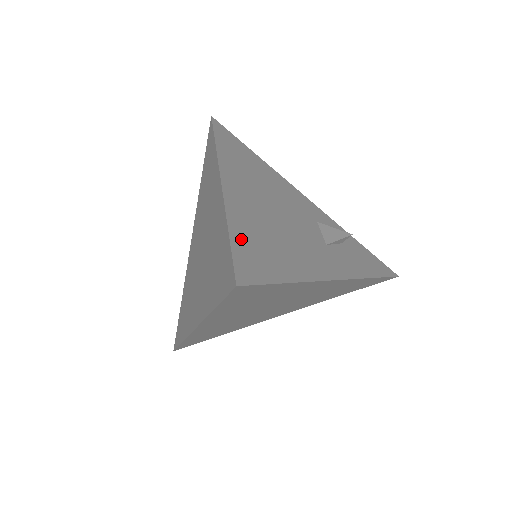
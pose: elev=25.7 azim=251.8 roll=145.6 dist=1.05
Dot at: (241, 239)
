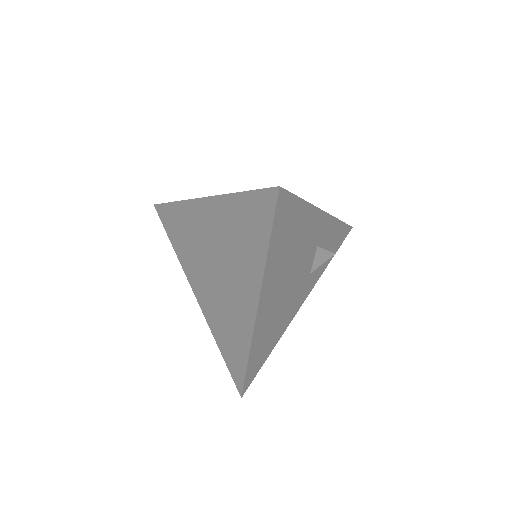
Dot at: (253, 360)
